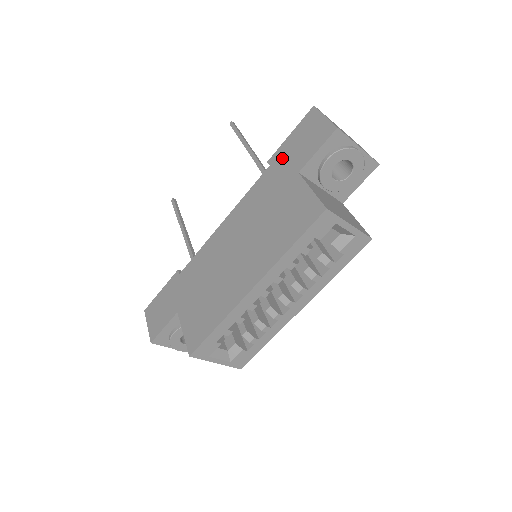
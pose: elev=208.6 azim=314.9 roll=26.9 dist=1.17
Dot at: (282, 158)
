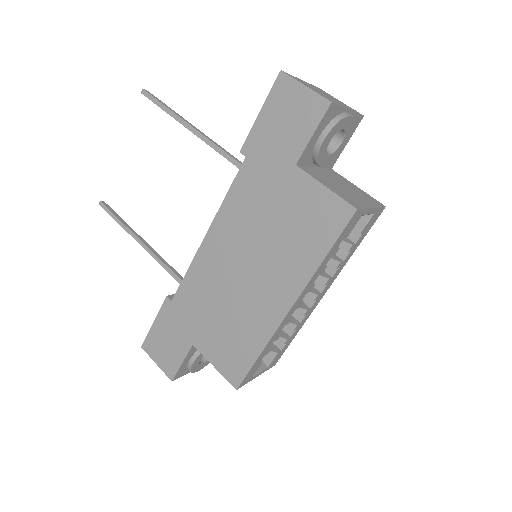
Dot at: (261, 146)
